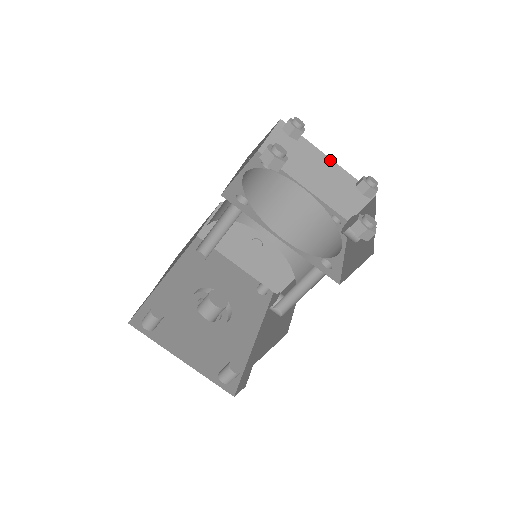
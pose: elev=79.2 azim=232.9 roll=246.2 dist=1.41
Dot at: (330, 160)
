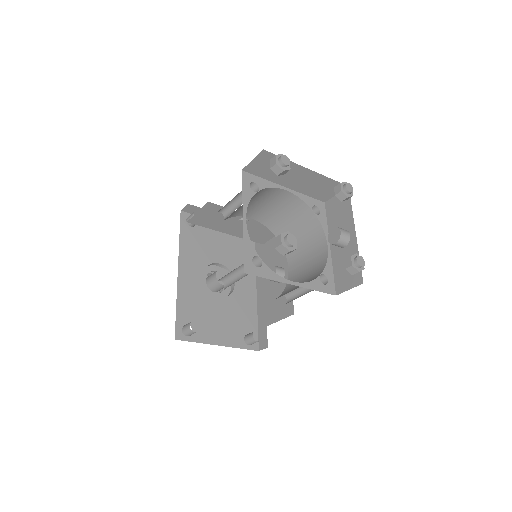
Dot at: (310, 170)
